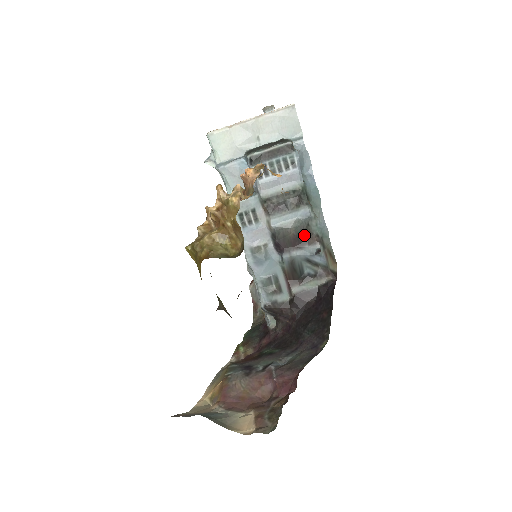
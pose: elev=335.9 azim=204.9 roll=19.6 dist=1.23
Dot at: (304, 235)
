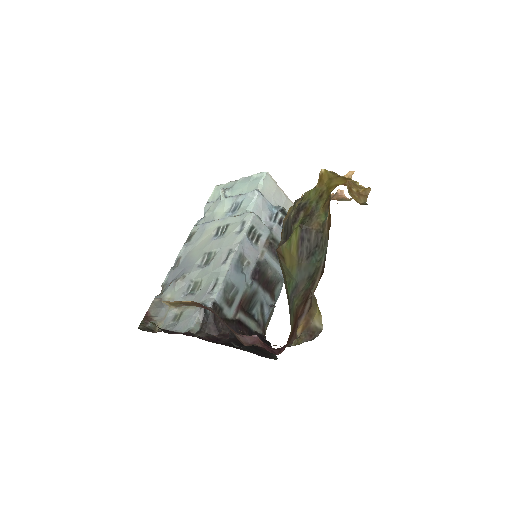
Dot at: (272, 286)
